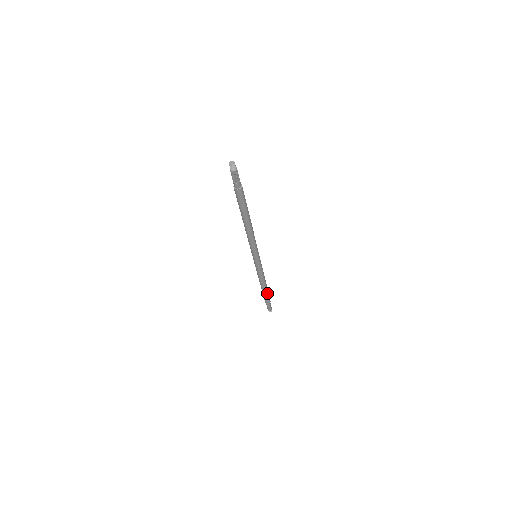
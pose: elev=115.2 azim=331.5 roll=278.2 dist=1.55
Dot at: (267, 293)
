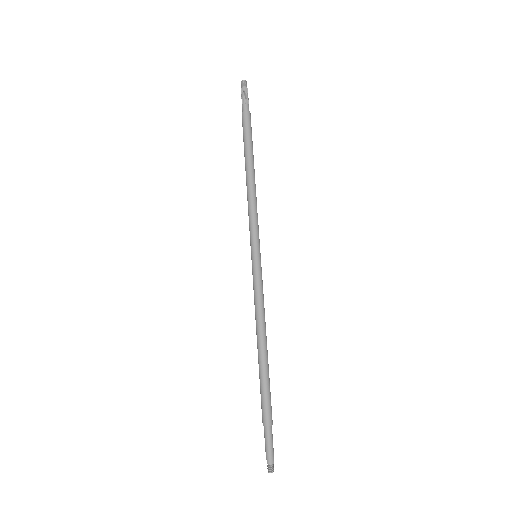
Dot at: (264, 380)
